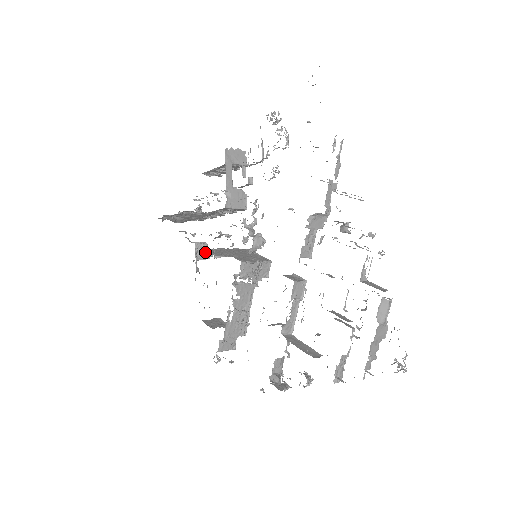
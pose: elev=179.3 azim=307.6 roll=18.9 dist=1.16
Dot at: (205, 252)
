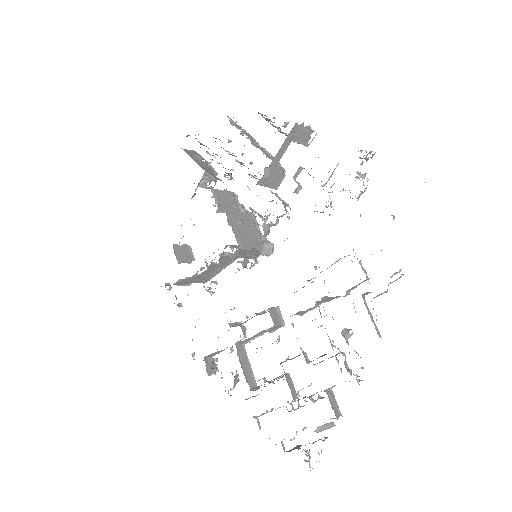
Dot at: occluded
